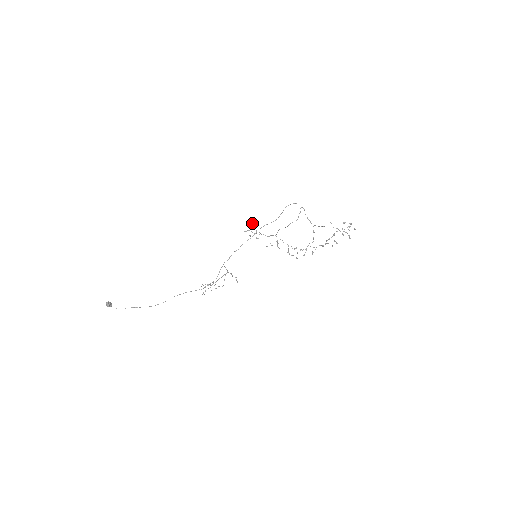
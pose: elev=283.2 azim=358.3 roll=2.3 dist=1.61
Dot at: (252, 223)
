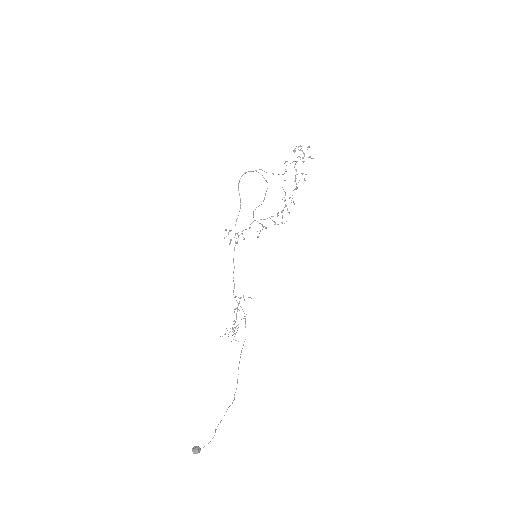
Dot at: occluded
